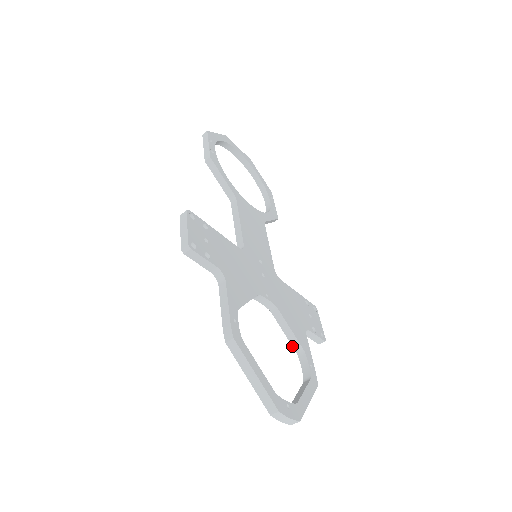
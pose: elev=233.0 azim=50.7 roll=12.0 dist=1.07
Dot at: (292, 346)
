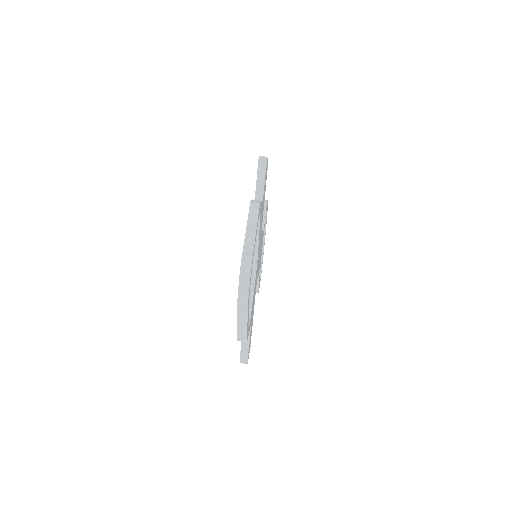
Dot at: occluded
